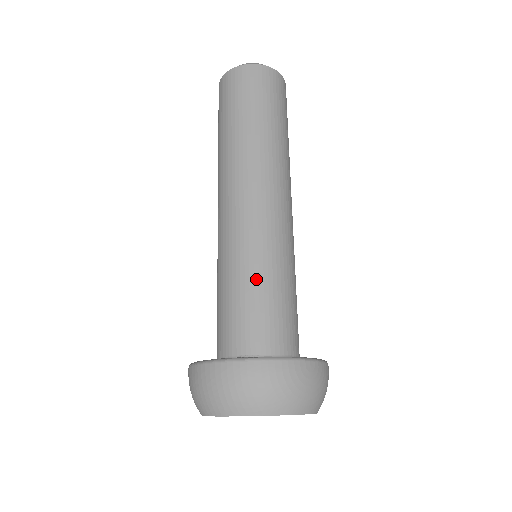
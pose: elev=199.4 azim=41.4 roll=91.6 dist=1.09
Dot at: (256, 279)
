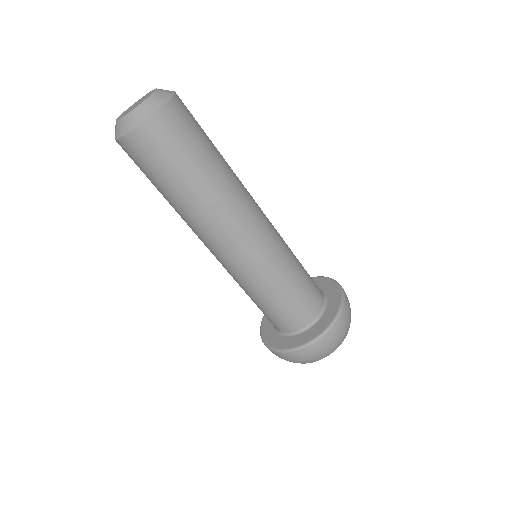
Dot at: (262, 298)
